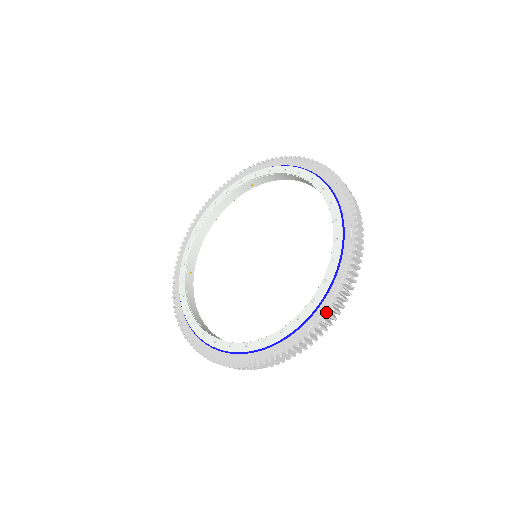
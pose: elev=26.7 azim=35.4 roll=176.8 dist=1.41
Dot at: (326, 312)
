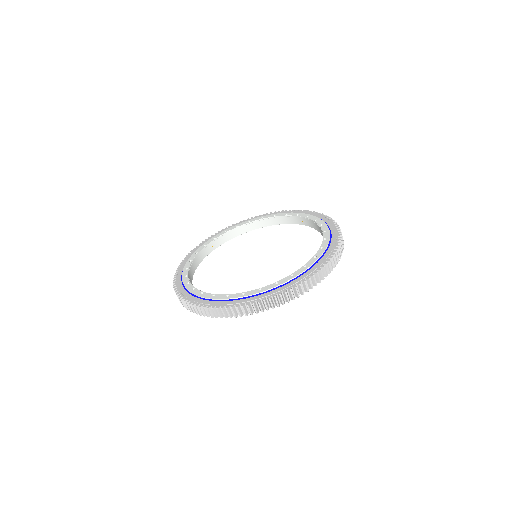
Dot at: (337, 230)
